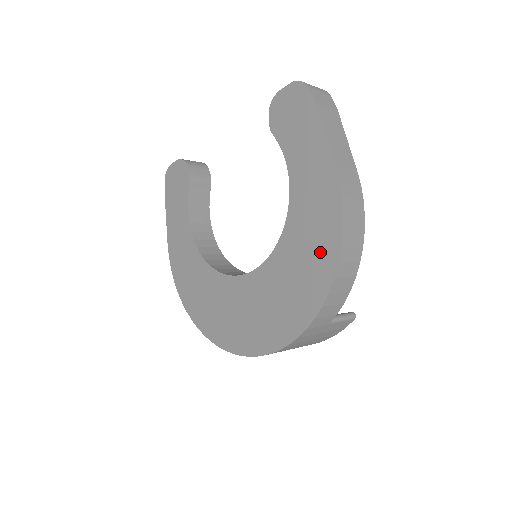
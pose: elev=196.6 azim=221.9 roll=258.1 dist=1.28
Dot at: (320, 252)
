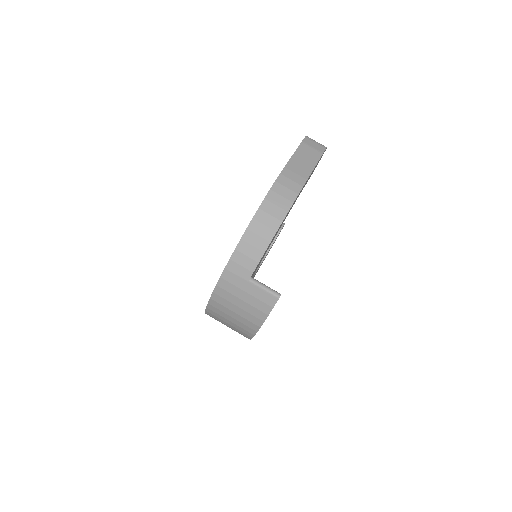
Dot at: occluded
